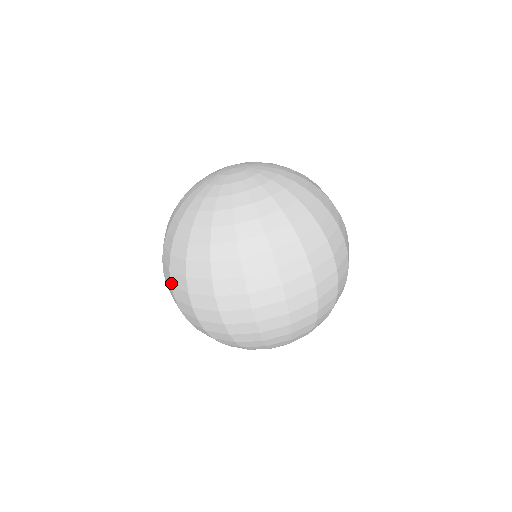
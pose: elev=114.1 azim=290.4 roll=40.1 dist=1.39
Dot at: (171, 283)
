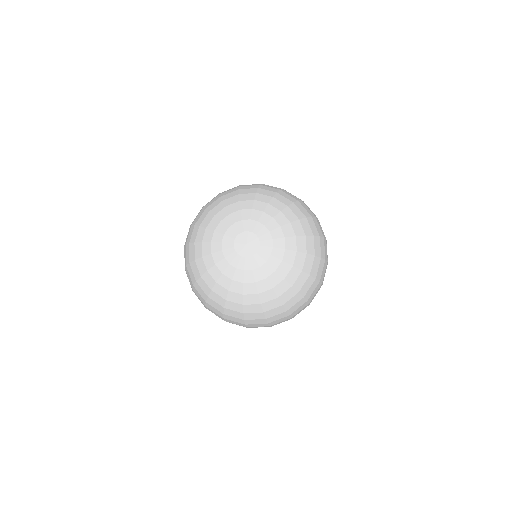
Dot at: (193, 291)
